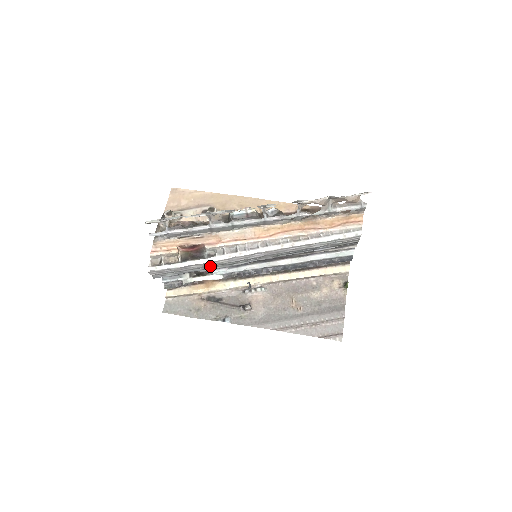
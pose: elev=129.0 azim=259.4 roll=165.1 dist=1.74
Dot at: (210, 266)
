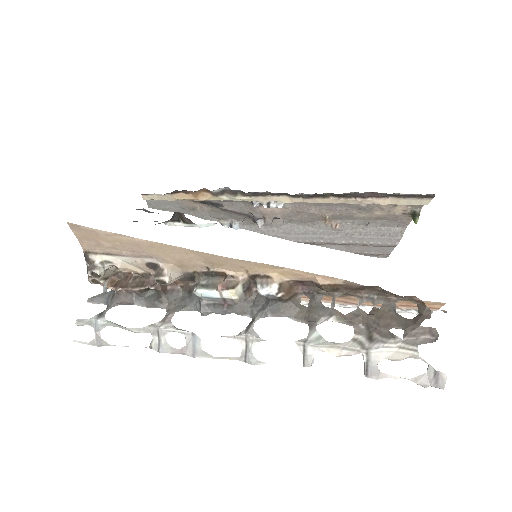
Dot at: occluded
